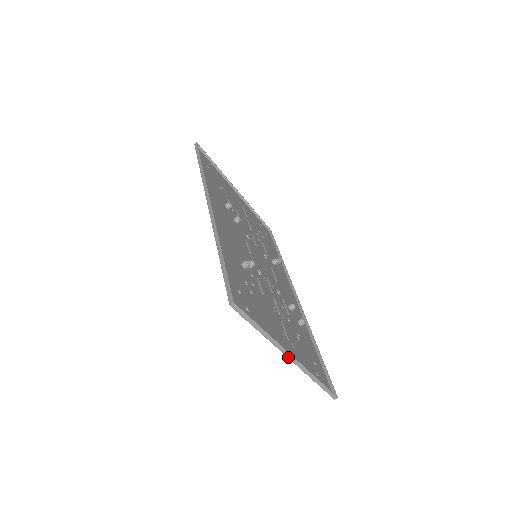
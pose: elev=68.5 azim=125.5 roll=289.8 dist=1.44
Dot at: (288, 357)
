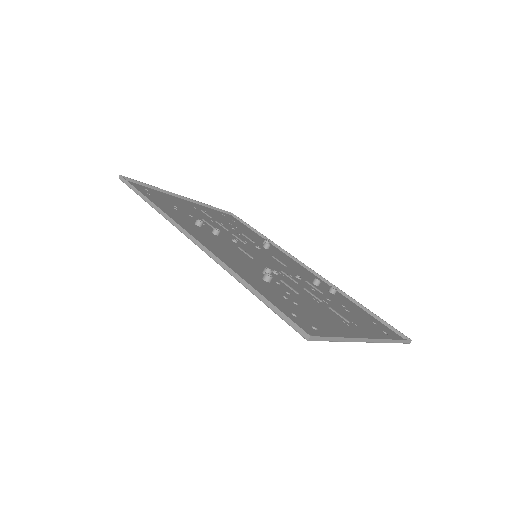
Dot at: (367, 342)
